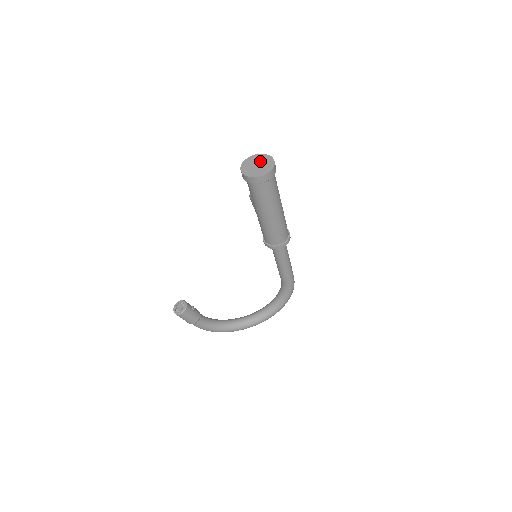
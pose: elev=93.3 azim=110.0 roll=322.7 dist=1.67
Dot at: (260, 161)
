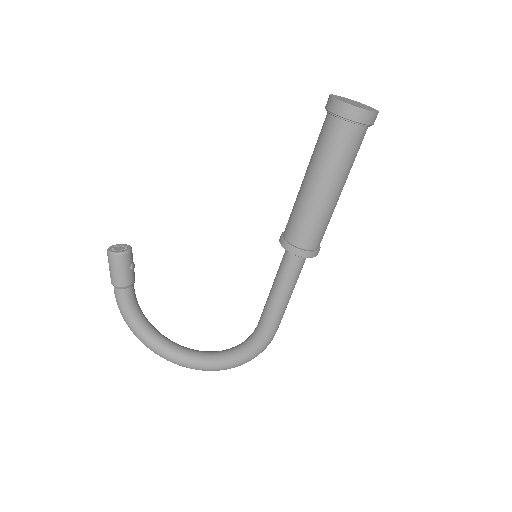
Dot at: (360, 104)
